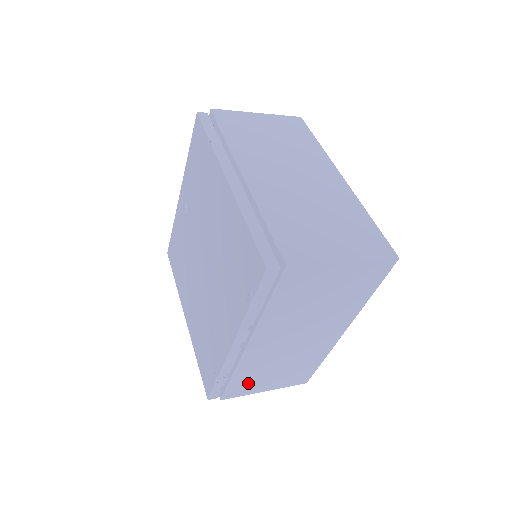
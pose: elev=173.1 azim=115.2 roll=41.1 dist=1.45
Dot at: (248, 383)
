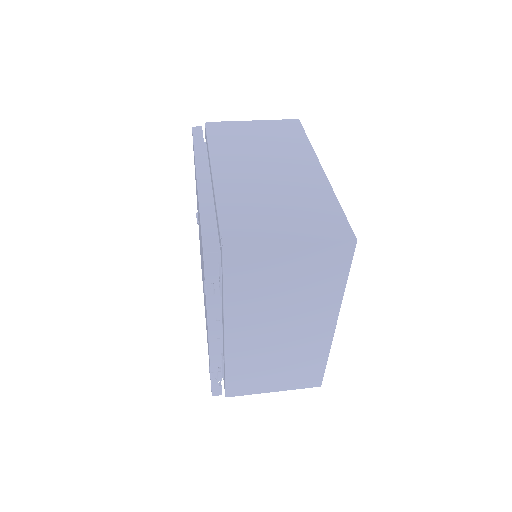
Dot at: (247, 380)
